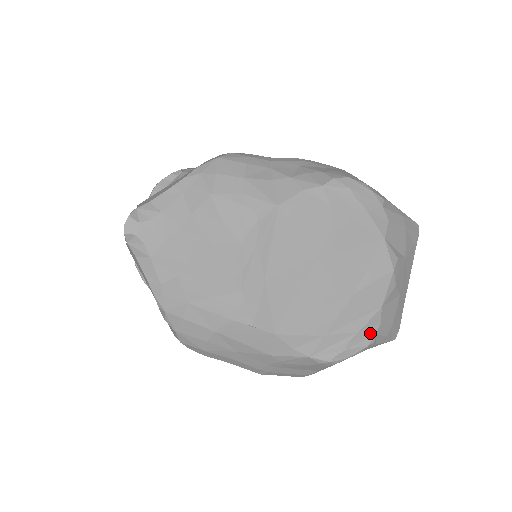
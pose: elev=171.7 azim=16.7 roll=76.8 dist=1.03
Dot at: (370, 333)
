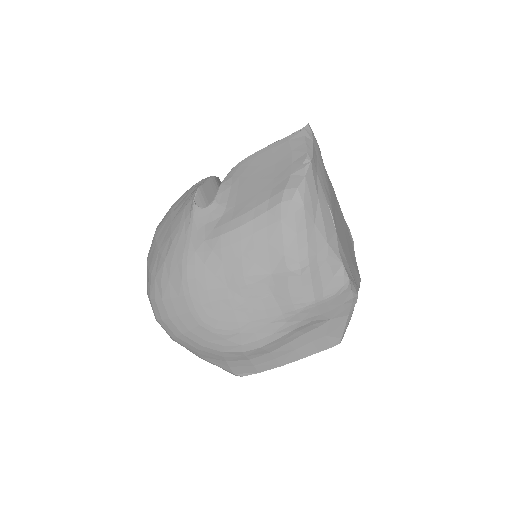
Dot at: occluded
